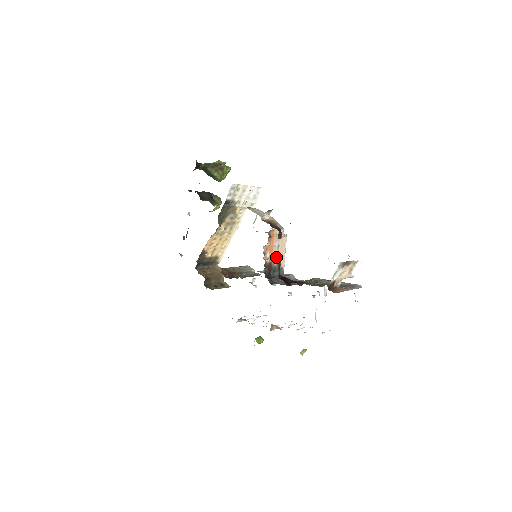
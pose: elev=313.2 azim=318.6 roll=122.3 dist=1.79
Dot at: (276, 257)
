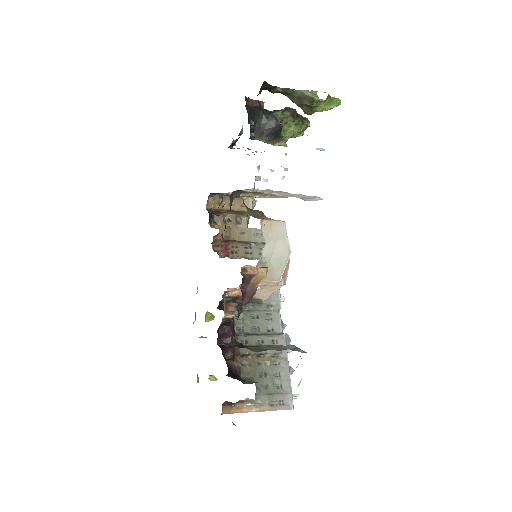
Dot at: (229, 311)
